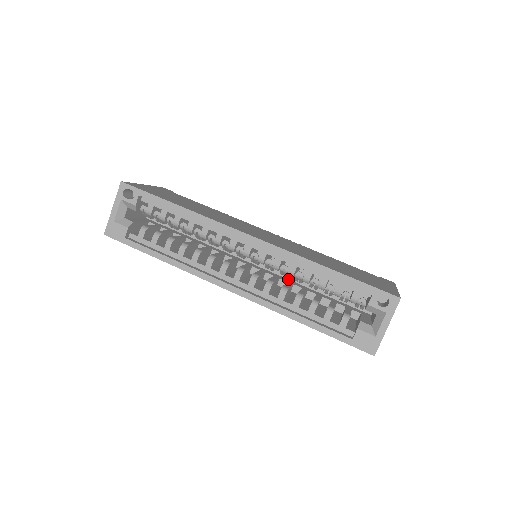
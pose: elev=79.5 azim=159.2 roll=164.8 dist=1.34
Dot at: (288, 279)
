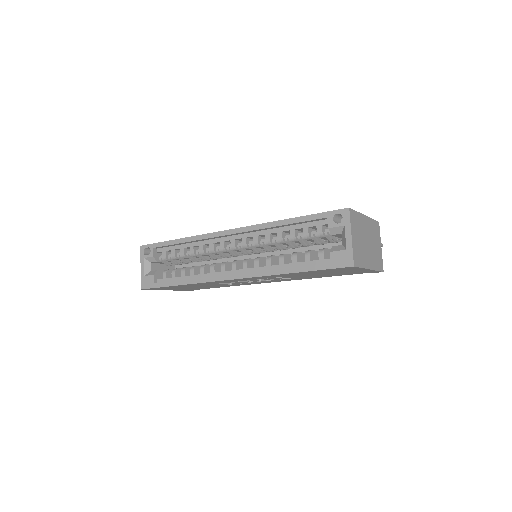
Dot at: occluded
